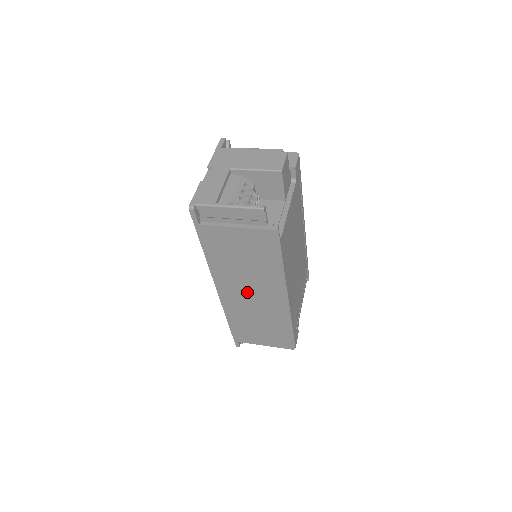
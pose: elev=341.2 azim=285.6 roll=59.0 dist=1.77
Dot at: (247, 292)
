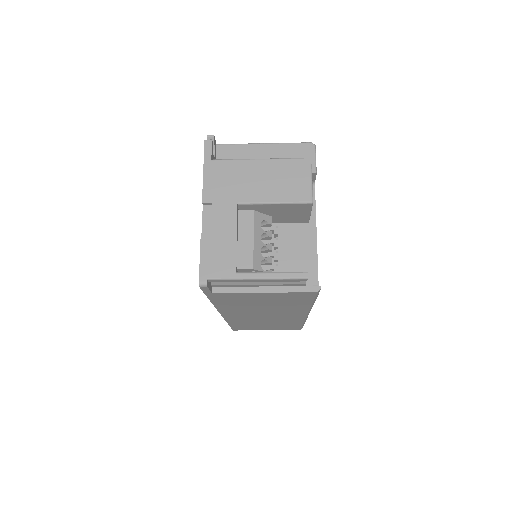
Dot at: (260, 315)
